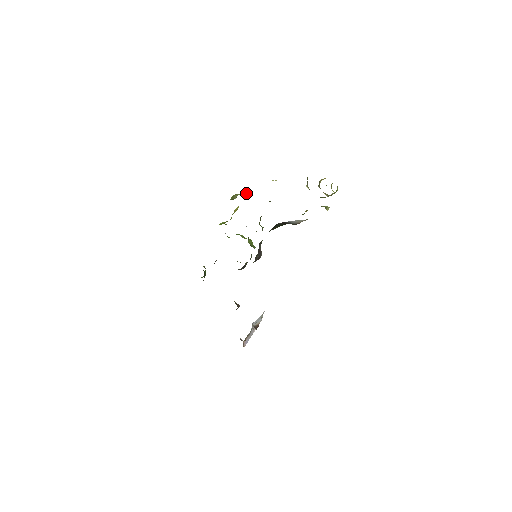
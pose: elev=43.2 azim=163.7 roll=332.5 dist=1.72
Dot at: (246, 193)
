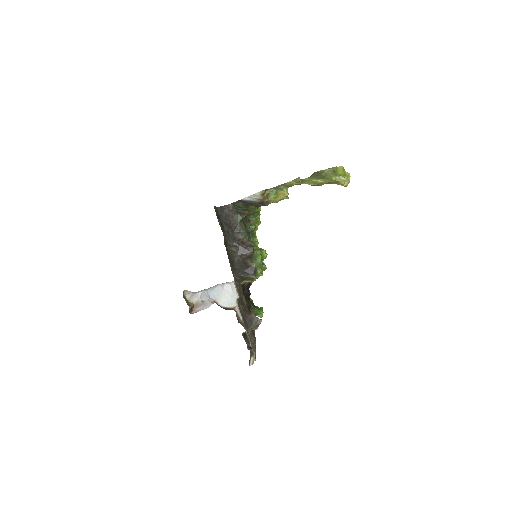
Dot at: occluded
